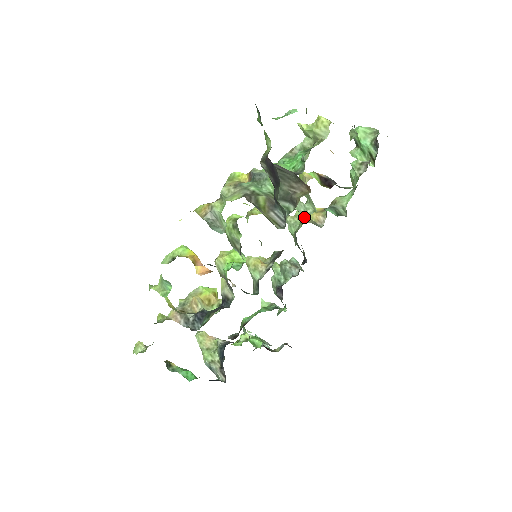
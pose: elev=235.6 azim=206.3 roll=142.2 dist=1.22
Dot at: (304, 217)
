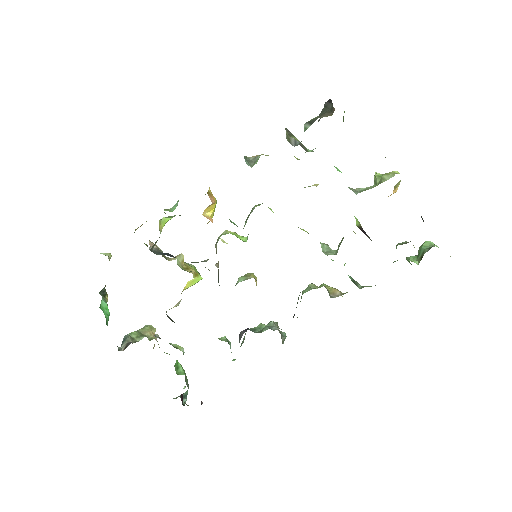
Dot at: (324, 286)
